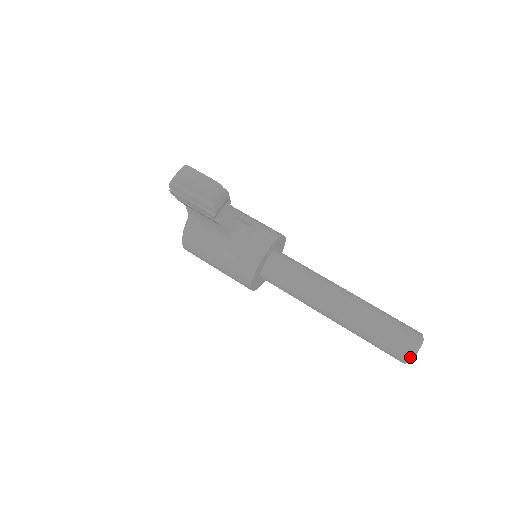
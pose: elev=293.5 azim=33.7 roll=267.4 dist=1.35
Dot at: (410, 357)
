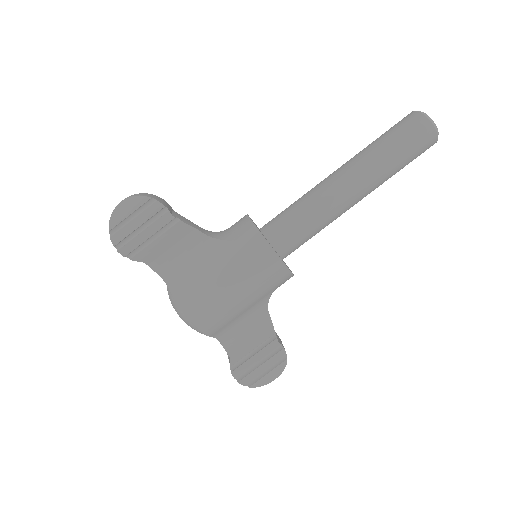
Dot at: (424, 116)
